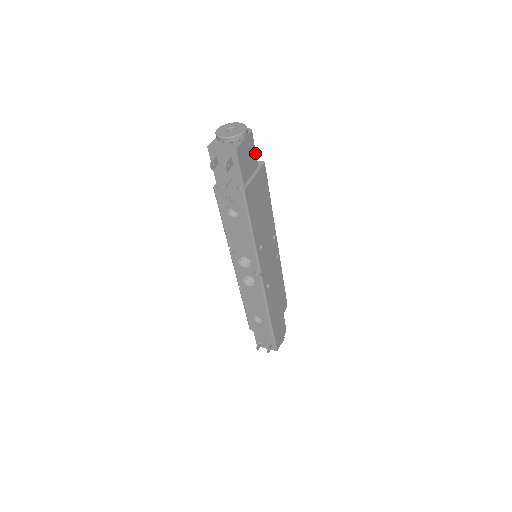
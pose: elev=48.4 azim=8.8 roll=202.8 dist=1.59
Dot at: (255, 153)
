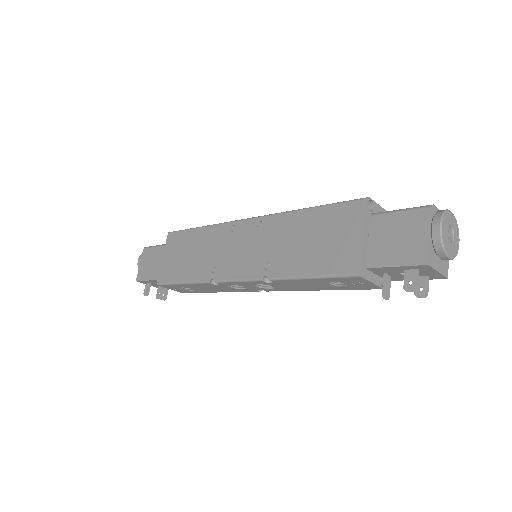
Dot at: occluded
